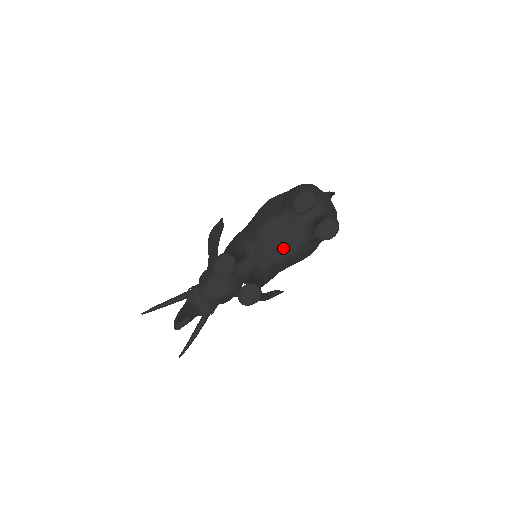
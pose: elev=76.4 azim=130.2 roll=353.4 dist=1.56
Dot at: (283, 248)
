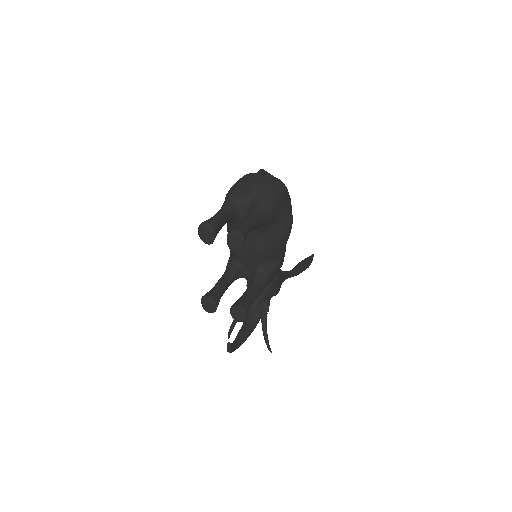
Dot at: (253, 249)
